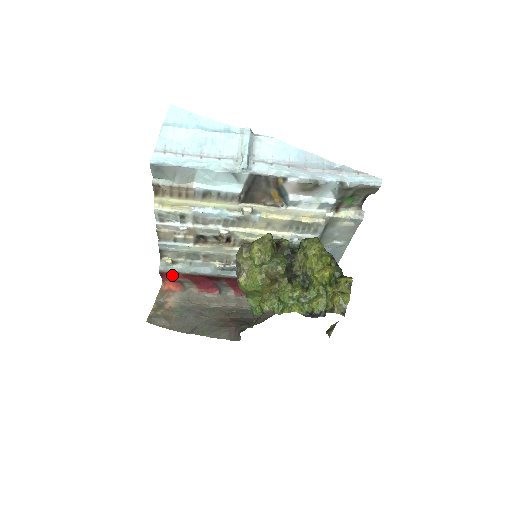
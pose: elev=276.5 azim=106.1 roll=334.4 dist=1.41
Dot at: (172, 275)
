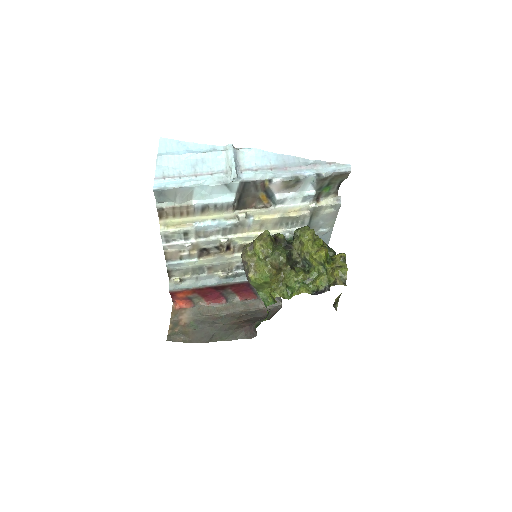
Dot at: (182, 293)
